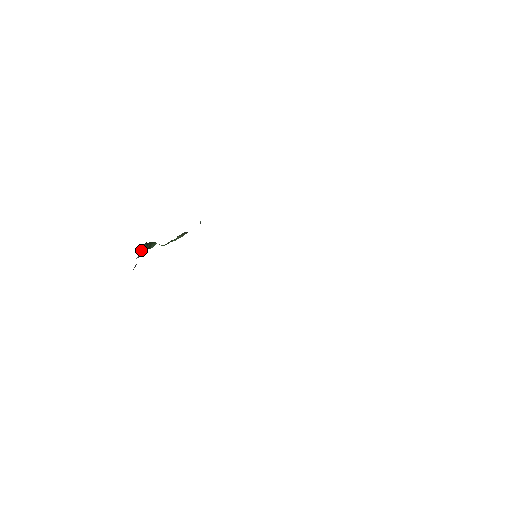
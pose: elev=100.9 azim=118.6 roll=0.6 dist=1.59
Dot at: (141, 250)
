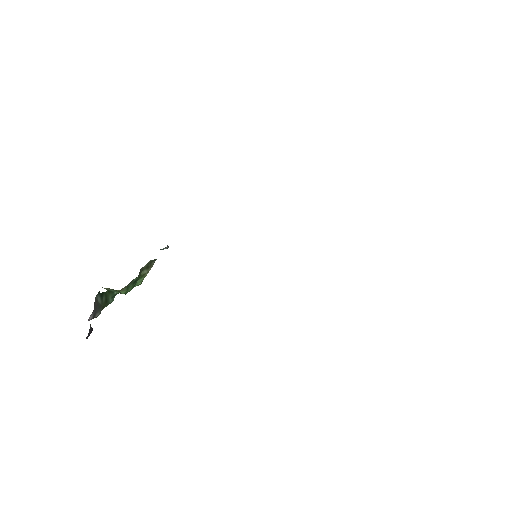
Dot at: (94, 305)
